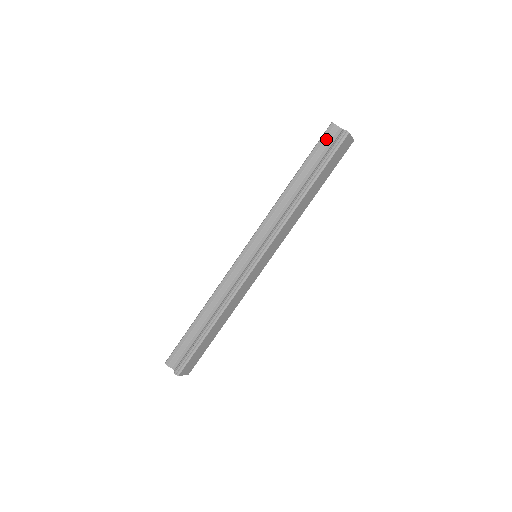
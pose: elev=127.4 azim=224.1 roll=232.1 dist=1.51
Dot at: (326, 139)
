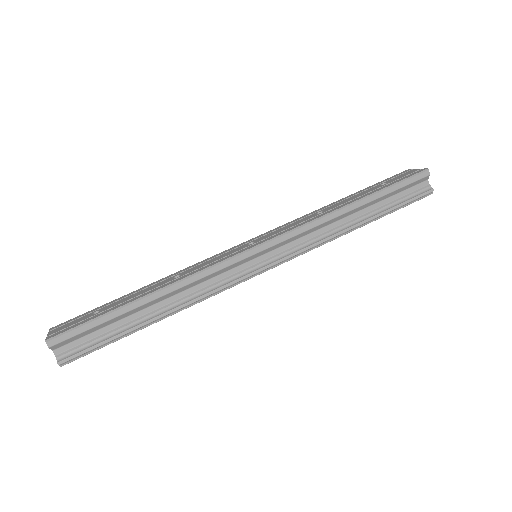
Dot at: (413, 183)
